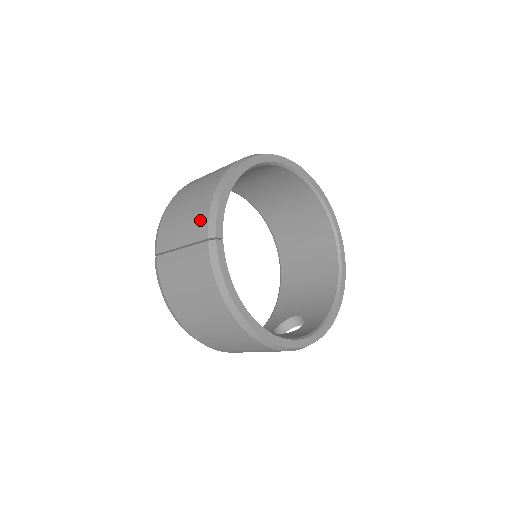
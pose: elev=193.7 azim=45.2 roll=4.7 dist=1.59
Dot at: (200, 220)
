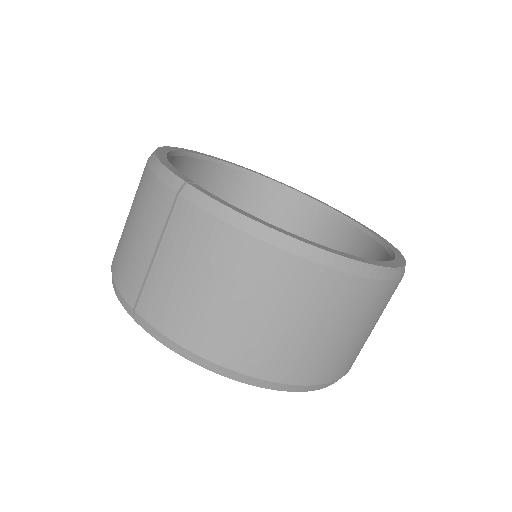
Dot at: (153, 197)
